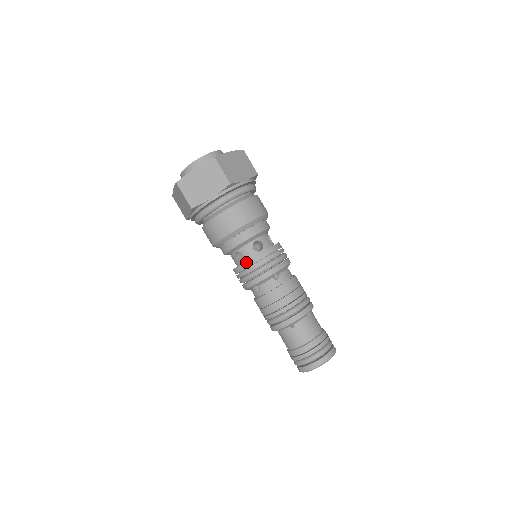
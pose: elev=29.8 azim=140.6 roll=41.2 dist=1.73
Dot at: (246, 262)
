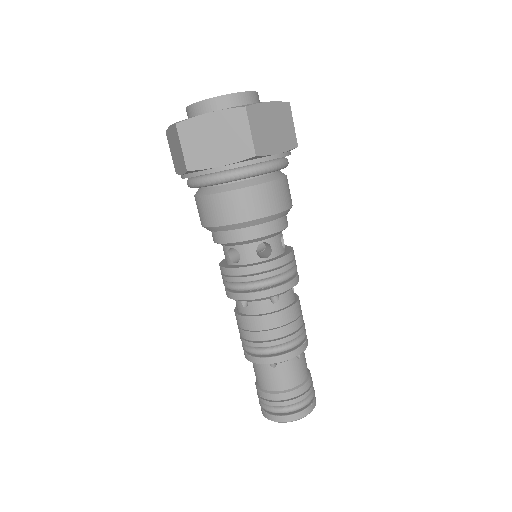
Dot at: (219, 265)
